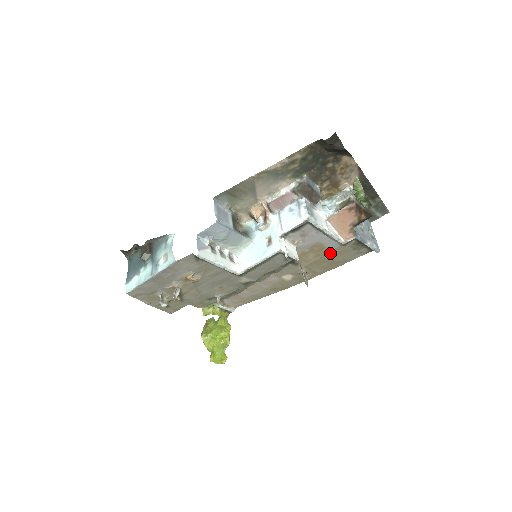
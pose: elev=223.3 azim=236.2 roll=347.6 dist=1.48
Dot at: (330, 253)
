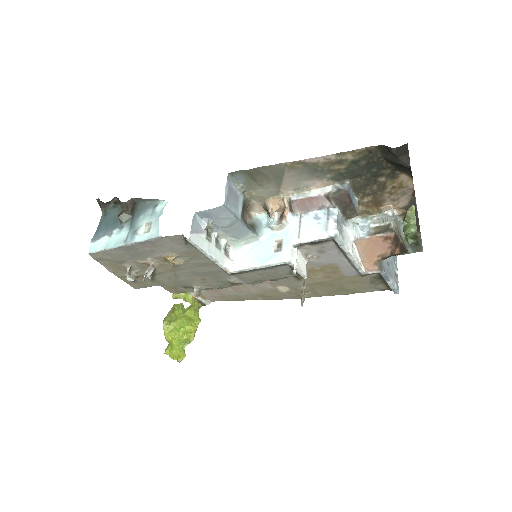
Dot at: (342, 279)
